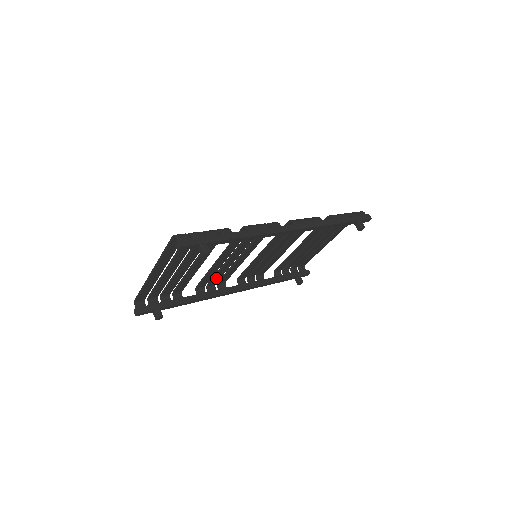
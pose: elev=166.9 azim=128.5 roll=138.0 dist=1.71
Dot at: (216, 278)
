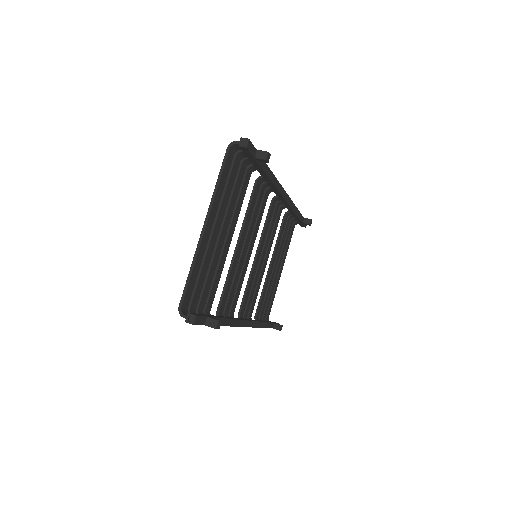
Dot at: (230, 297)
